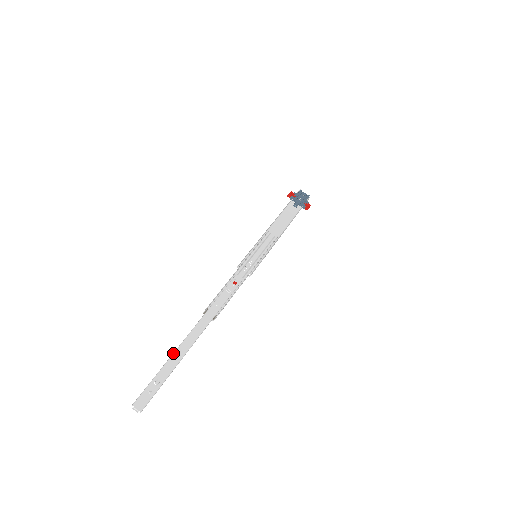
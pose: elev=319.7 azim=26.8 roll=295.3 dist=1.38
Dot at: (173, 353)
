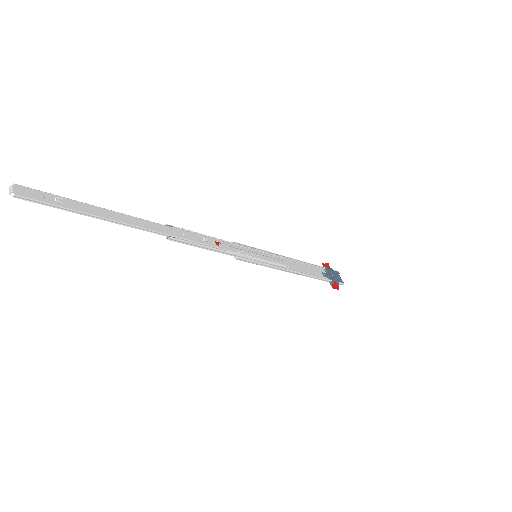
Dot at: occluded
